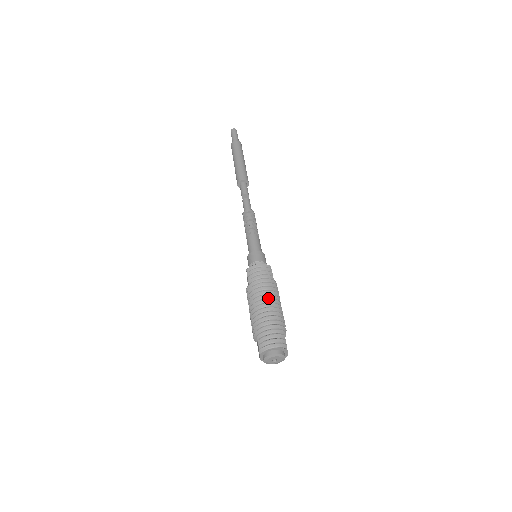
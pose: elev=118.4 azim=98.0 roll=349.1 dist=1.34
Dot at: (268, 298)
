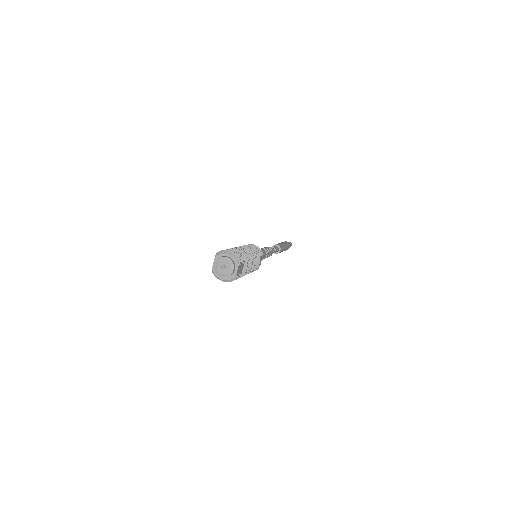
Dot at: (247, 248)
